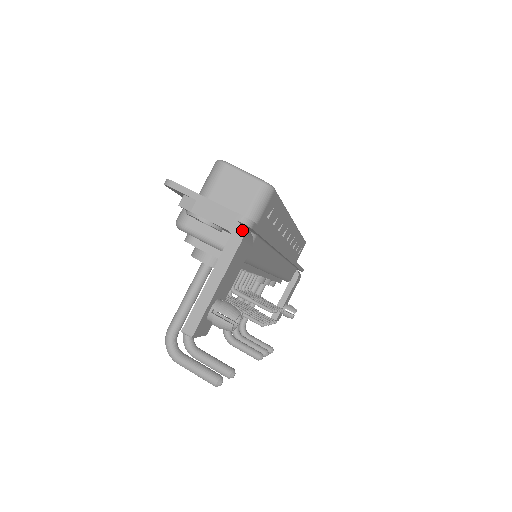
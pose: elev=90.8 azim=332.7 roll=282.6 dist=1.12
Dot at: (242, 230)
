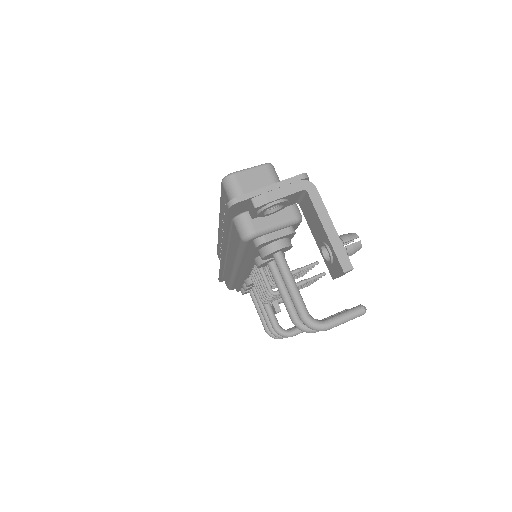
Dot at: (310, 182)
